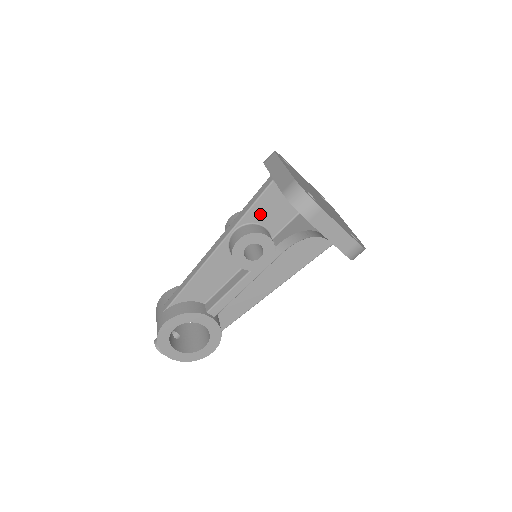
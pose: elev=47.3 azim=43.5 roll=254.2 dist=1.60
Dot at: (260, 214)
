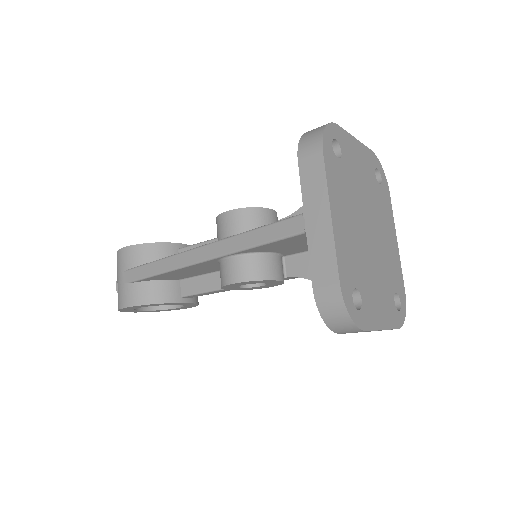
Dot at: (273, 248)
